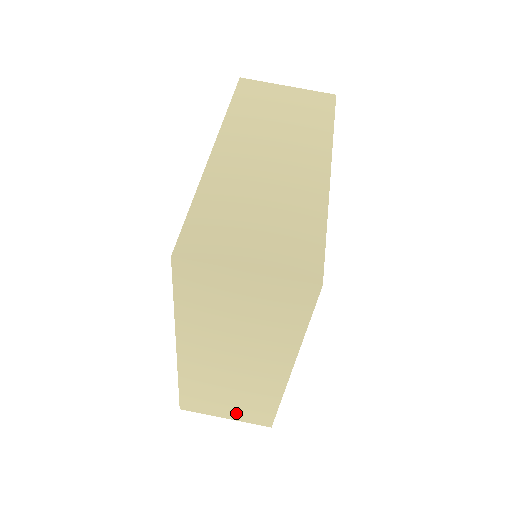
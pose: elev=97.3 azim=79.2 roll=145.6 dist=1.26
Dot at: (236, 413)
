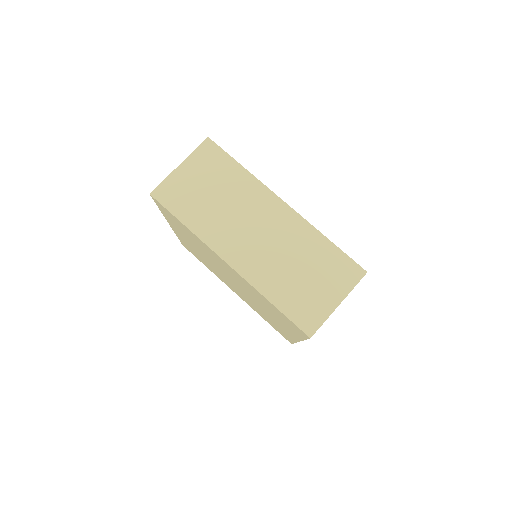
Dot at: (332, 287)
